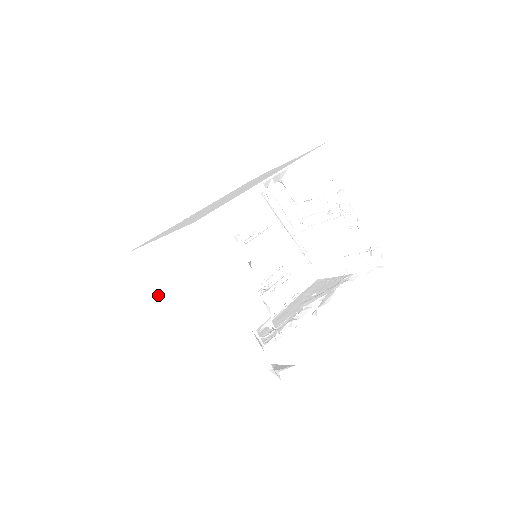
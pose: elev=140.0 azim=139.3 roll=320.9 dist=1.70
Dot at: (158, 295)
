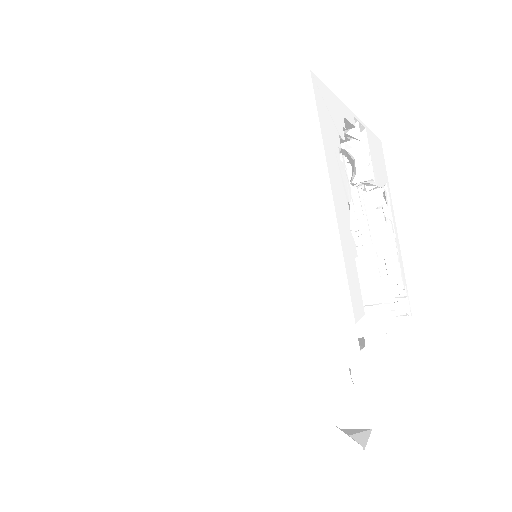
Dot at: (83, 257)
